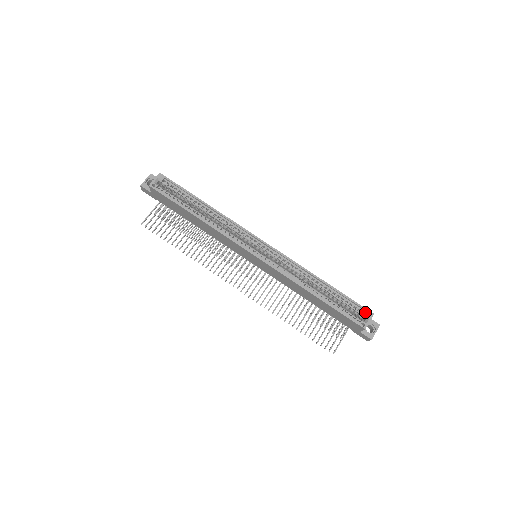
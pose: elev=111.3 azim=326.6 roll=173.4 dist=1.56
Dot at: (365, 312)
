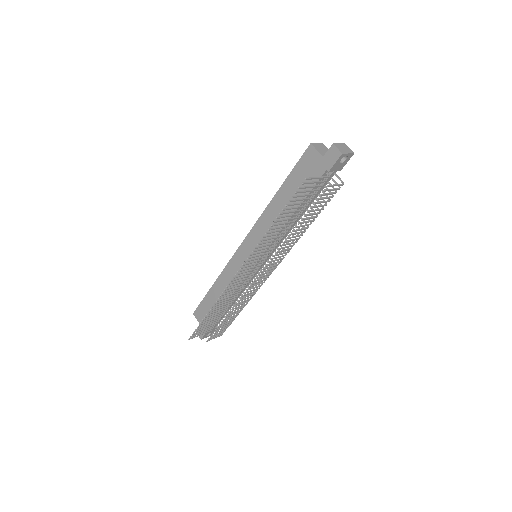
Dot at: occluded
